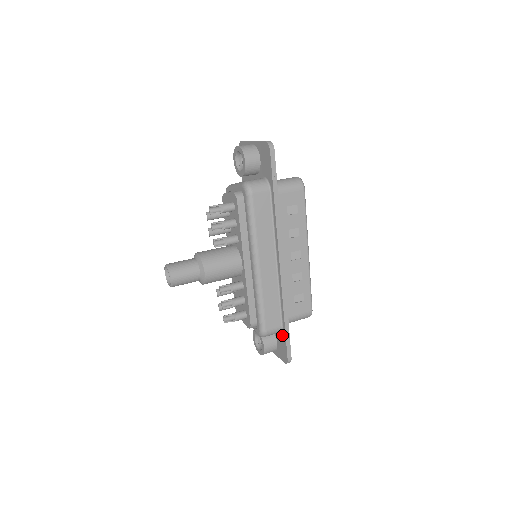
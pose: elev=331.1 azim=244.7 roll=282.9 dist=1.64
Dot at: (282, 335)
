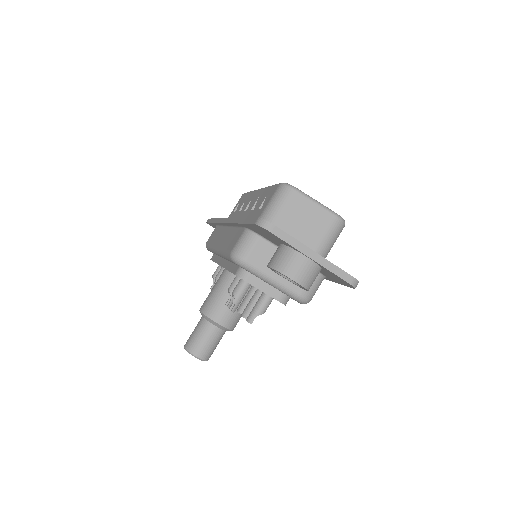
Dot at: occluded
